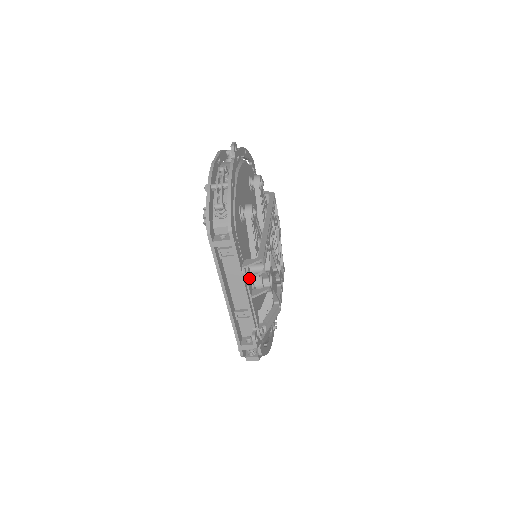
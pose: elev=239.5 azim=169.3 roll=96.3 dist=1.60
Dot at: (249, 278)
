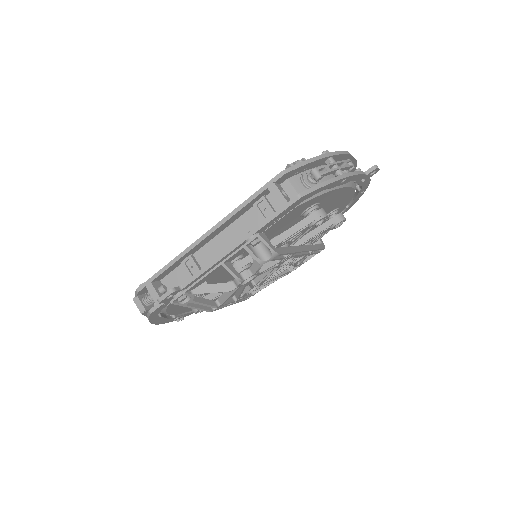
Dot at: (247, 249)
